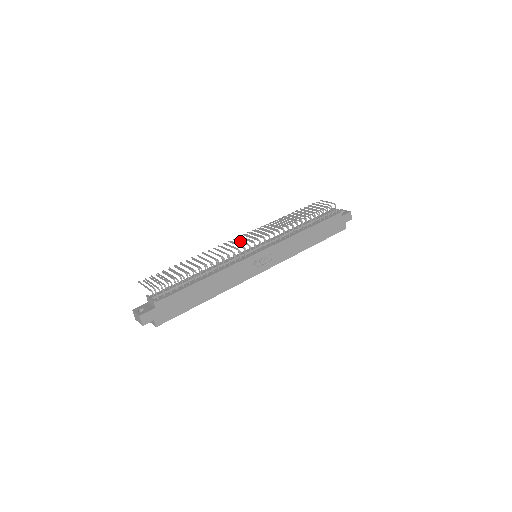
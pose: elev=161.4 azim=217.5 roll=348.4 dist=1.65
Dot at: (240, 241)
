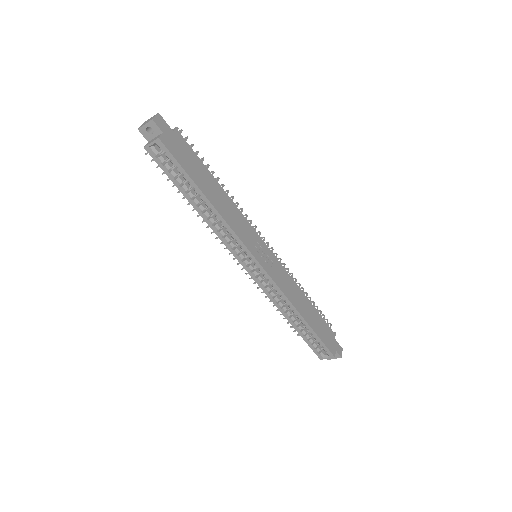
Dot at: occluded
